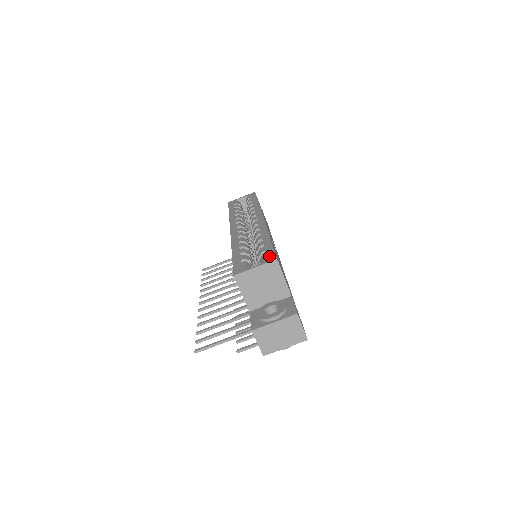
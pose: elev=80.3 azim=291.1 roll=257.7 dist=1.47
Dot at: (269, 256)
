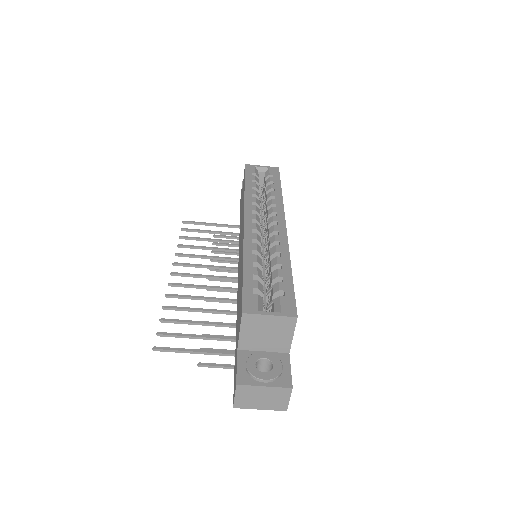
Dot at: (288, 305)
